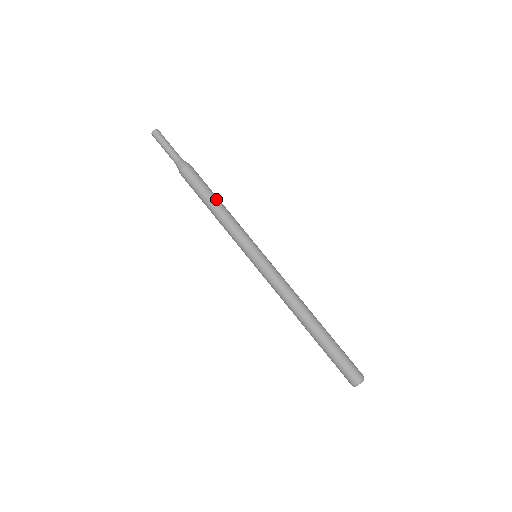
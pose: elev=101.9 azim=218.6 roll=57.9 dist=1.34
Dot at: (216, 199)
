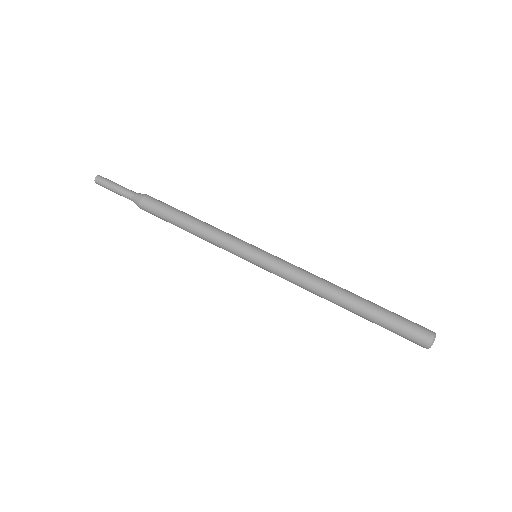
Dot at: (186, 219)
